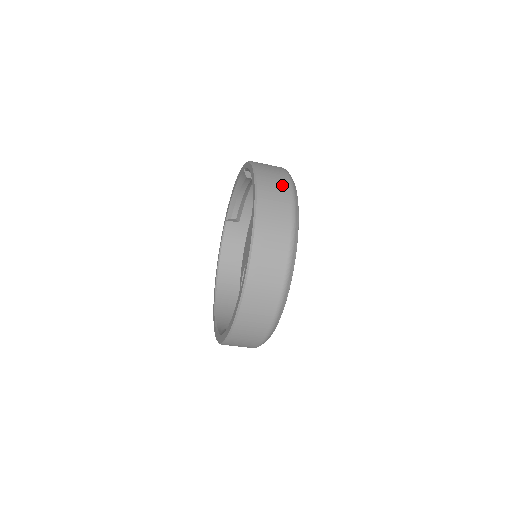
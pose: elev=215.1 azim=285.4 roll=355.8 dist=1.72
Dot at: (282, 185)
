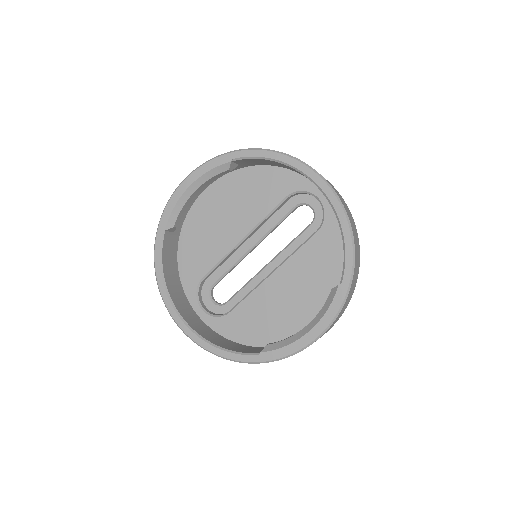
Dot at: occluded
